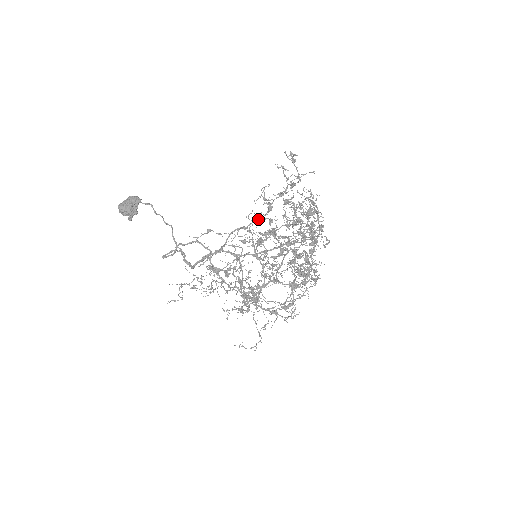
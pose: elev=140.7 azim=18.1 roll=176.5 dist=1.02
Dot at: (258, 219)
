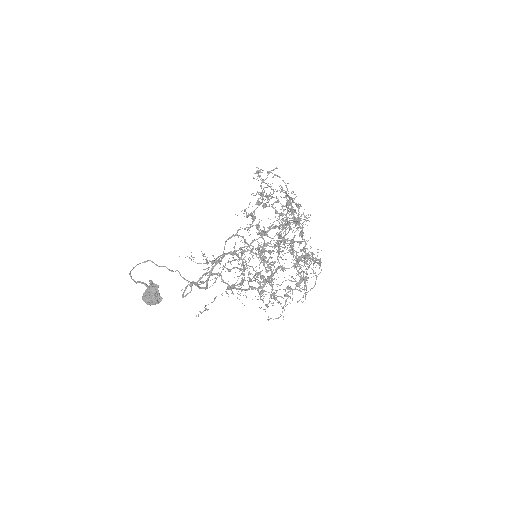
Dot at: occluded
